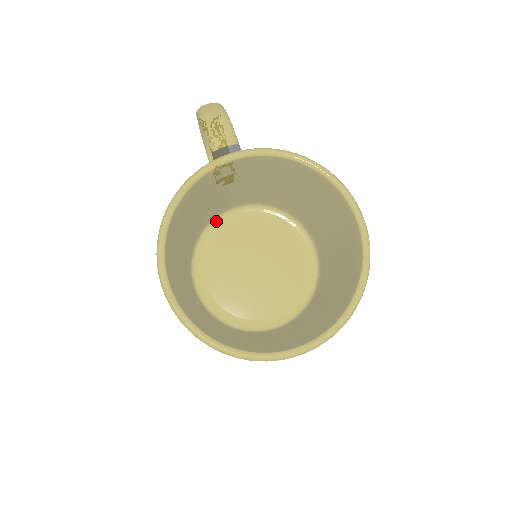
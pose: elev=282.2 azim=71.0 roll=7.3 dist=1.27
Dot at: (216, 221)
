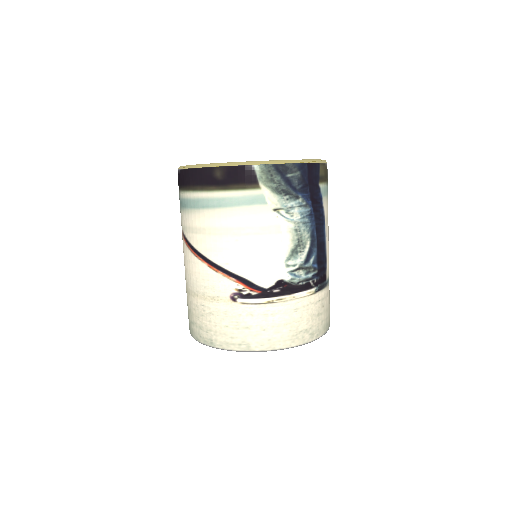
Dot at: occluded
